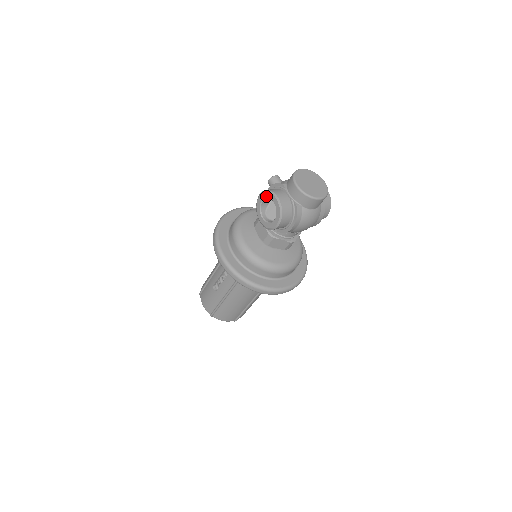
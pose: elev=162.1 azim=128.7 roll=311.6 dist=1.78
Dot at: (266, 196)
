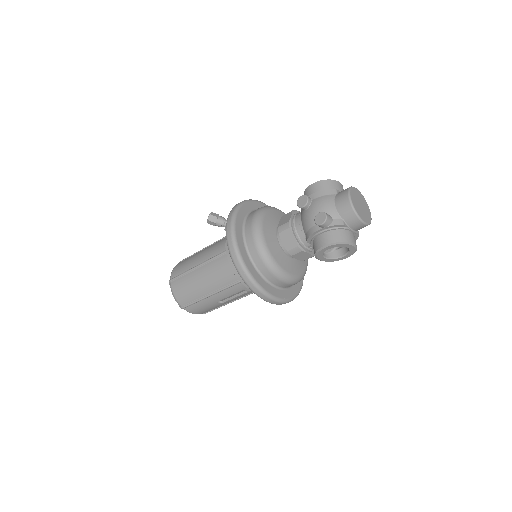
Dot at: occluded
